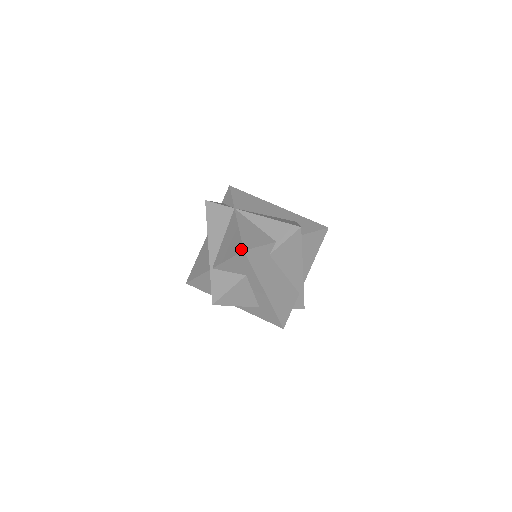
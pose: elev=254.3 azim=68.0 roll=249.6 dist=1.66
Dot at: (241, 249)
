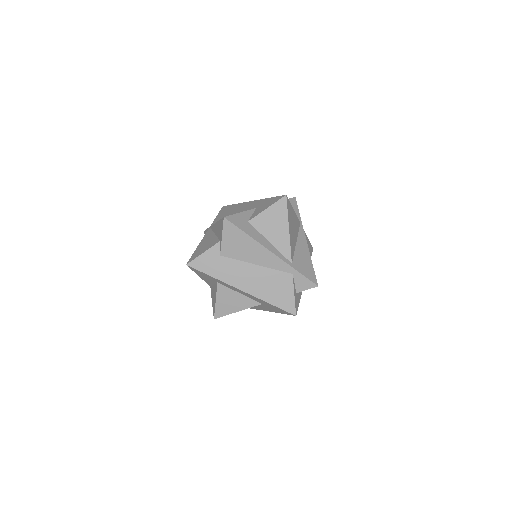
Dot at: (188, 264)
